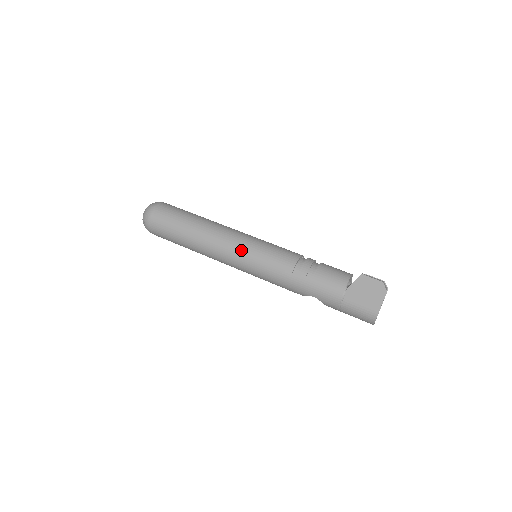
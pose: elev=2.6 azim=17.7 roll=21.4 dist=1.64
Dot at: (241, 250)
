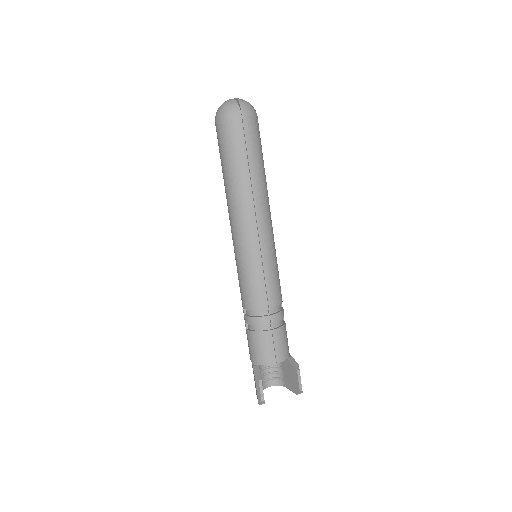
Dot at: (235, 248)
